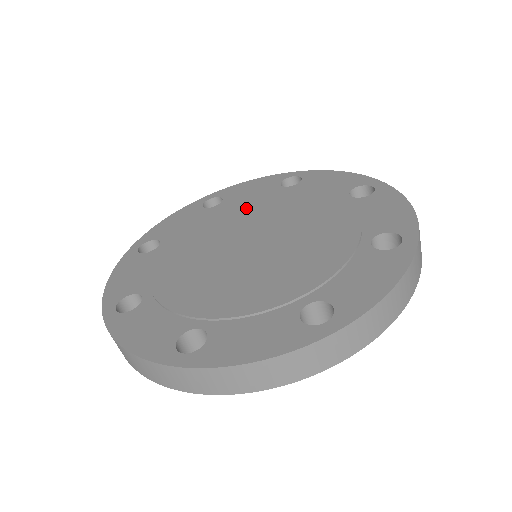
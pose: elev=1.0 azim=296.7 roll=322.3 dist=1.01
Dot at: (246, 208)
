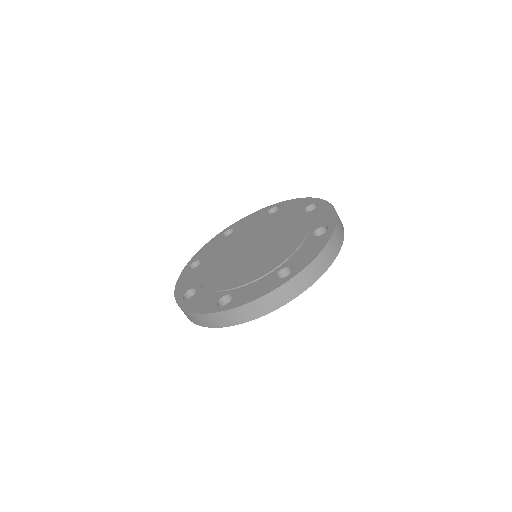
Dot at: (275, 222)
